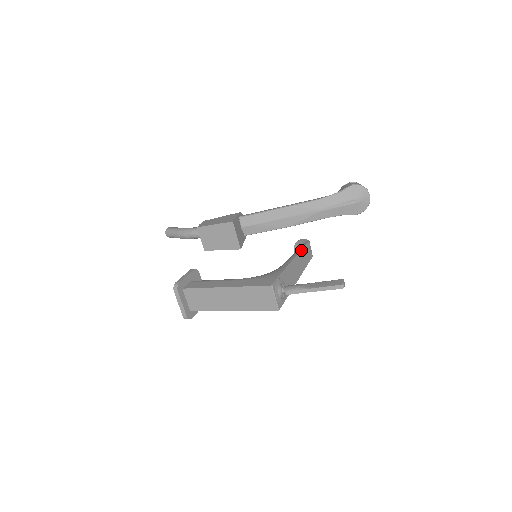
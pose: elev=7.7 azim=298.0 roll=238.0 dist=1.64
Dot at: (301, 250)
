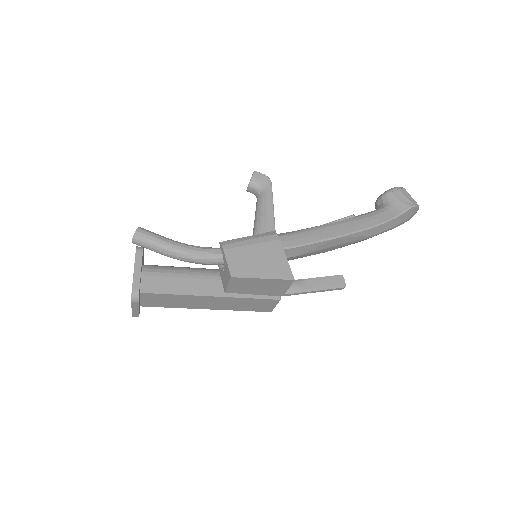
Dot at: (273, 207)
